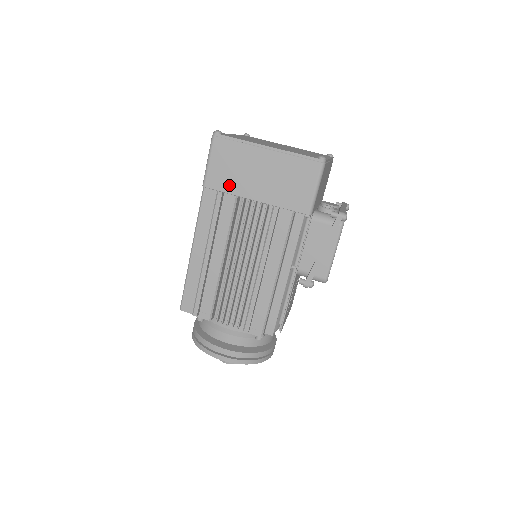
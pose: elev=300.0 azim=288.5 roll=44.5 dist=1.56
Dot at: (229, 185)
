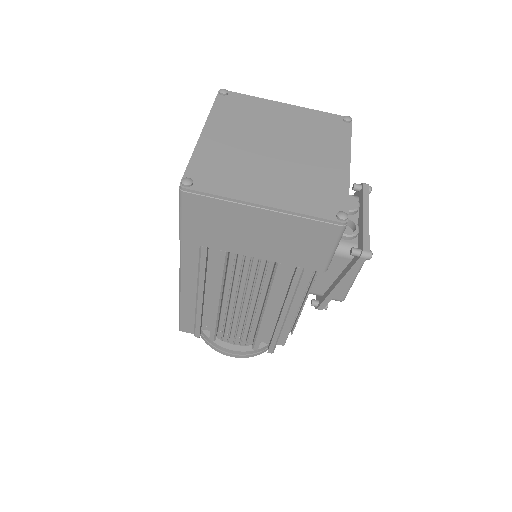
Dot at: (215, 242)
